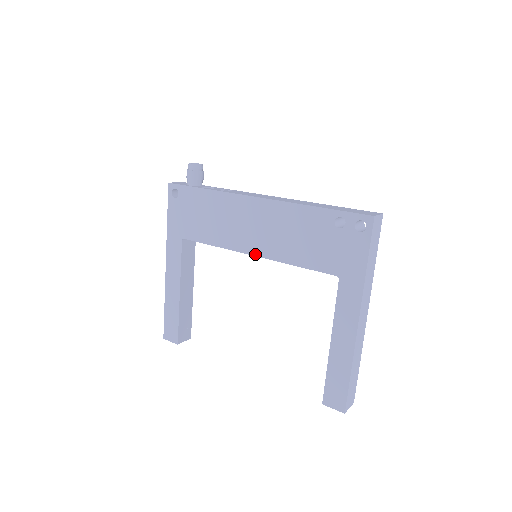
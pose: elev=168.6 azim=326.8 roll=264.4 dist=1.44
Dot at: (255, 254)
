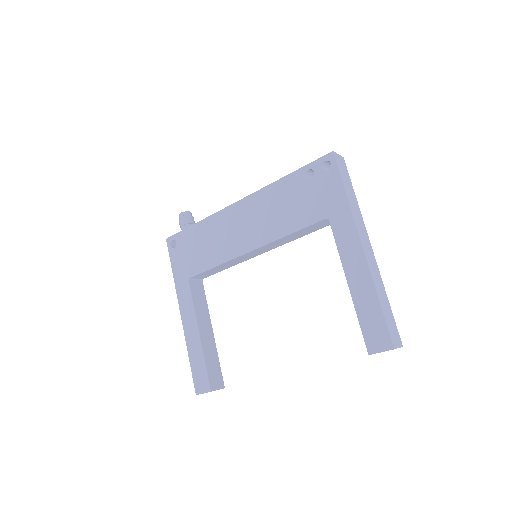
Dot at: (253, 248)
